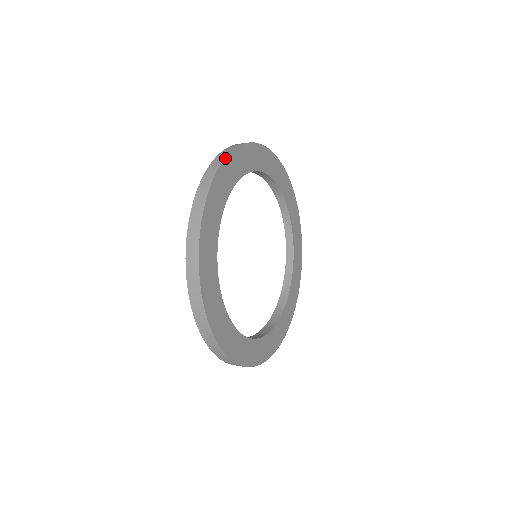
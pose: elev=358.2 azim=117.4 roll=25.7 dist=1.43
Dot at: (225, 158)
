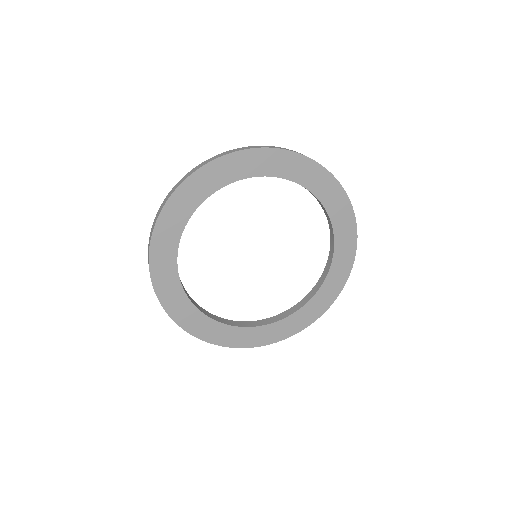
Dot at: (178, 187)
